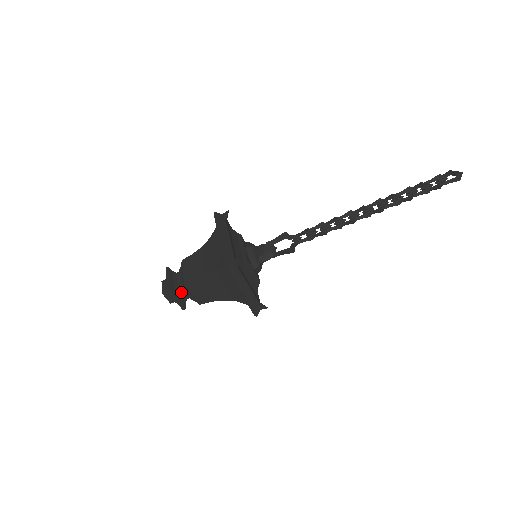
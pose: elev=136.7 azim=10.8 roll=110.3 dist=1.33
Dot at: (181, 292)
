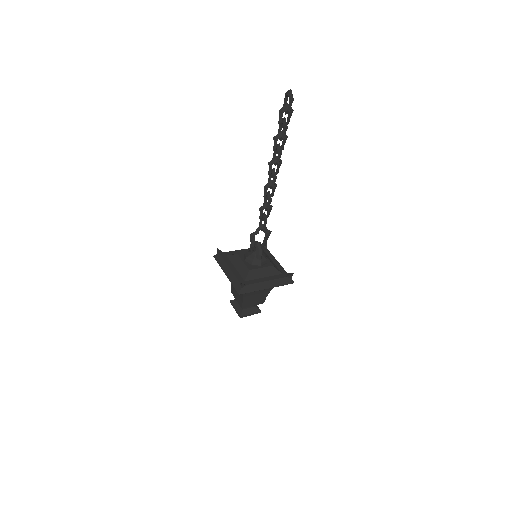
Dot at: (248, 308)
